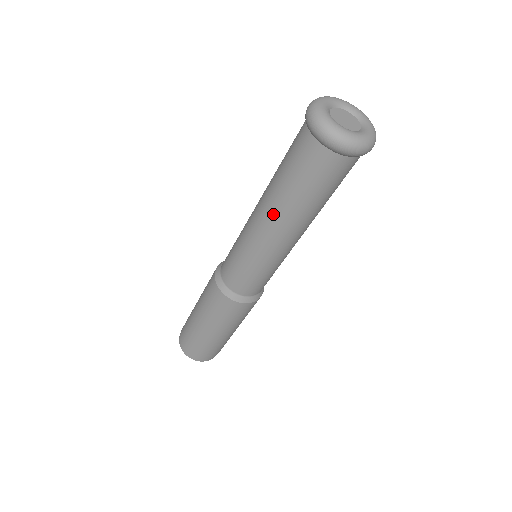
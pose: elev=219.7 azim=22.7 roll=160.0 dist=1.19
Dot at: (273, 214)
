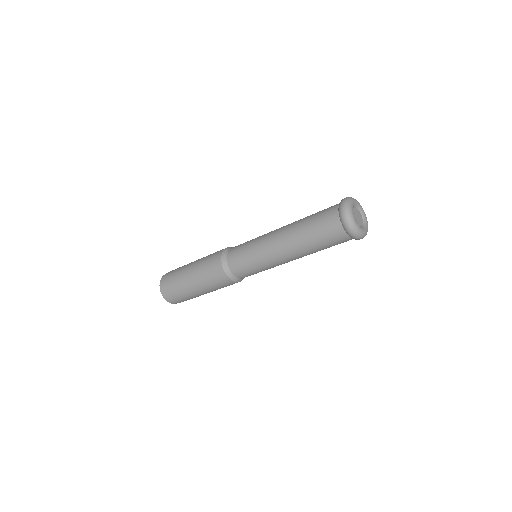
Dot at: (291, 245)
